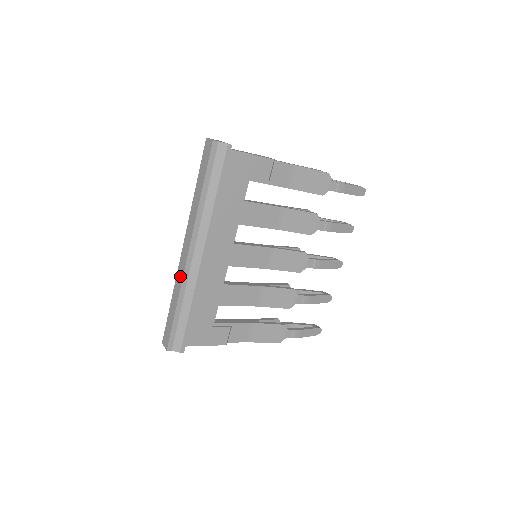
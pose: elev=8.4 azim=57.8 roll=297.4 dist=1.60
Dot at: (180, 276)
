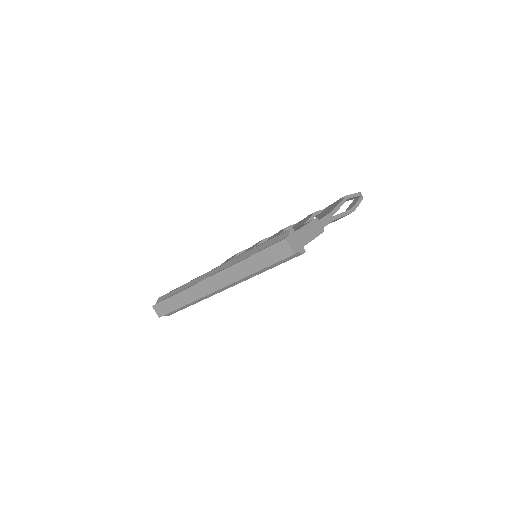
Dot at: (197, 294)
